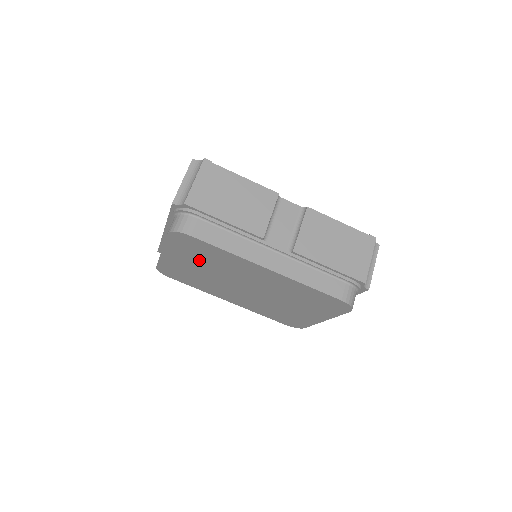
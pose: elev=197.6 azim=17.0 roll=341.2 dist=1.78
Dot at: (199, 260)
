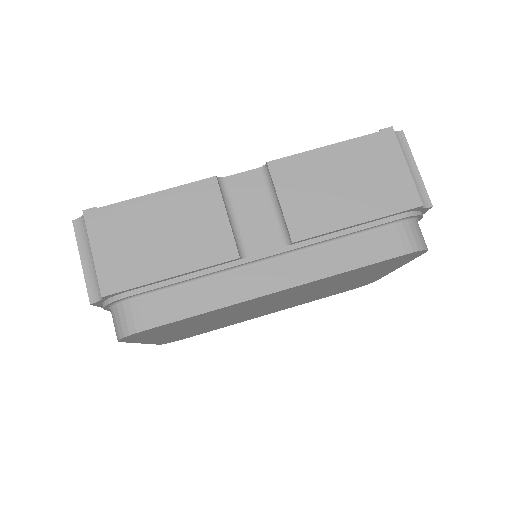
Dot at: (189, 326)
